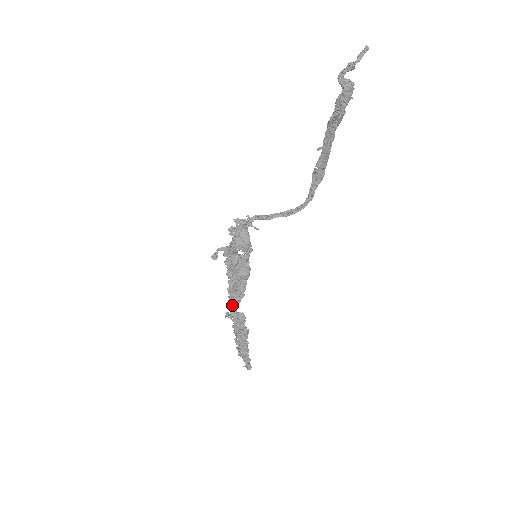
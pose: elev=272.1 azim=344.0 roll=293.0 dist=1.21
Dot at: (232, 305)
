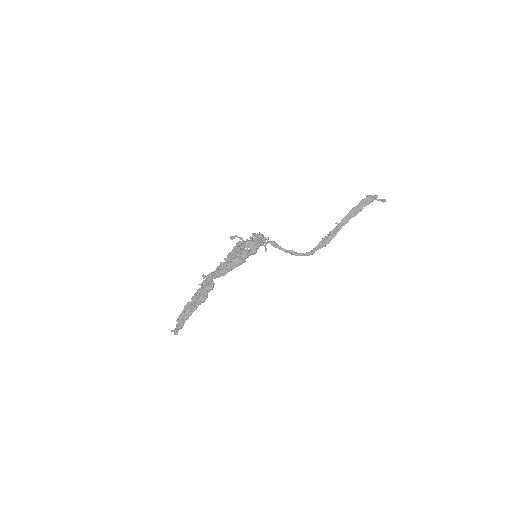
Dot at: (211, 276)
